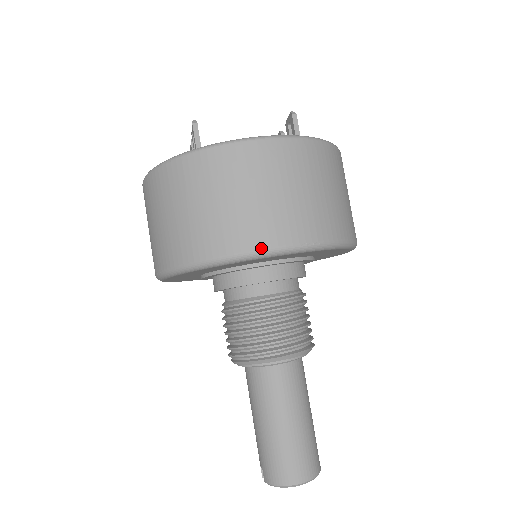
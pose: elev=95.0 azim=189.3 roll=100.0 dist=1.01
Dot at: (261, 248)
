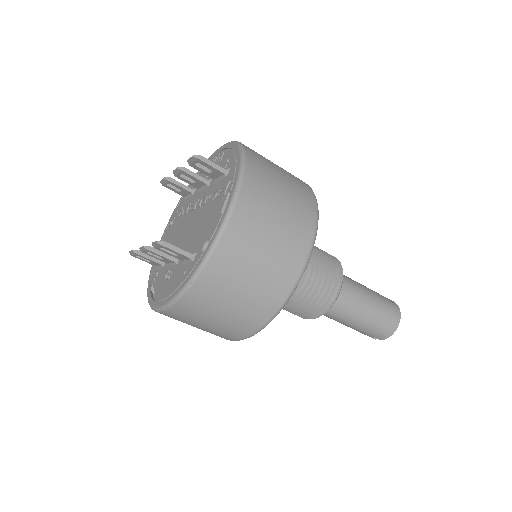
Dot at: (304, 262)
